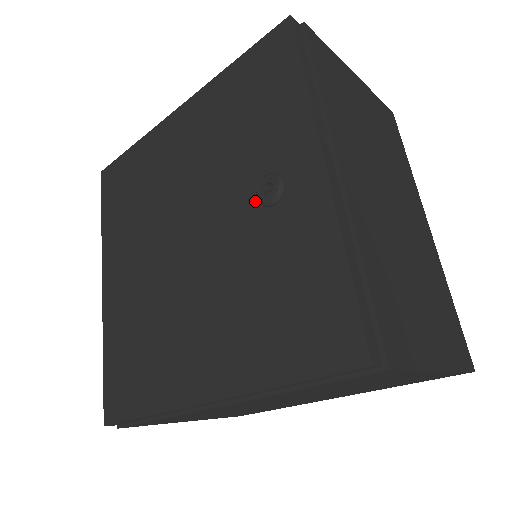
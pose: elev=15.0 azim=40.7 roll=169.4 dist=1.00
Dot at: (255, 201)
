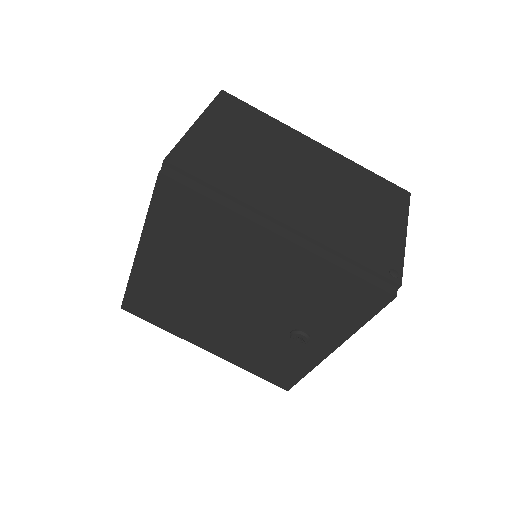
Dot at: (288, 331)
